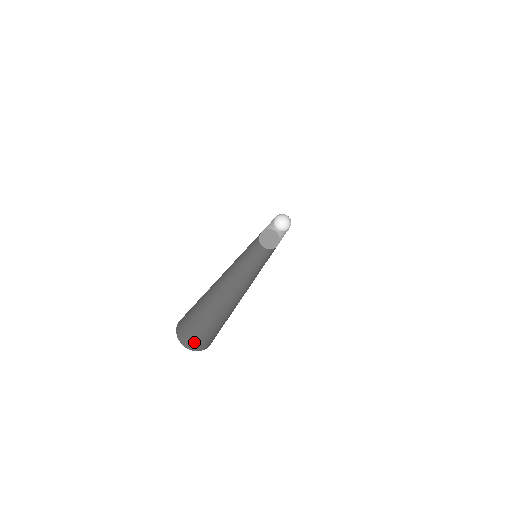
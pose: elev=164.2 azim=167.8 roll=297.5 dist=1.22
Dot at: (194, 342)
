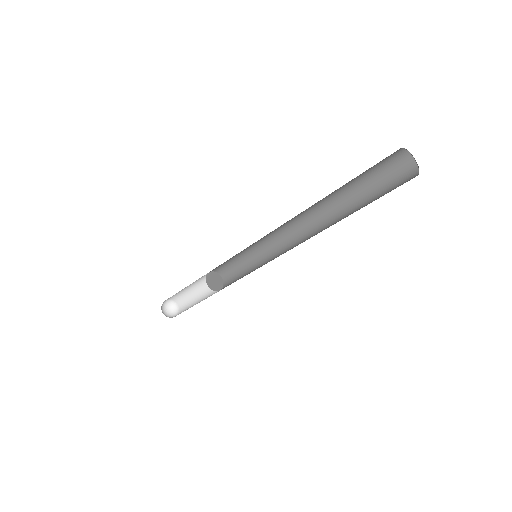
Dot at: occluded
